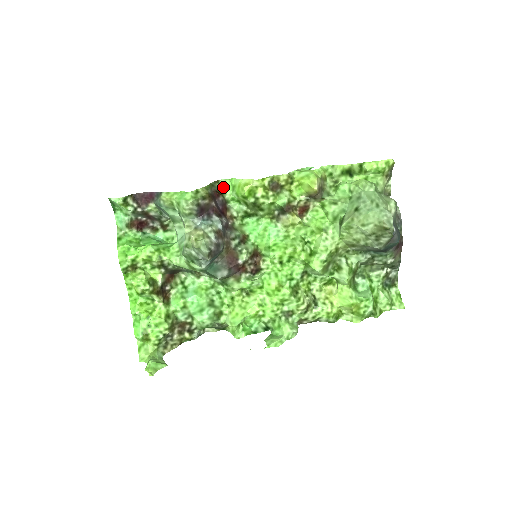
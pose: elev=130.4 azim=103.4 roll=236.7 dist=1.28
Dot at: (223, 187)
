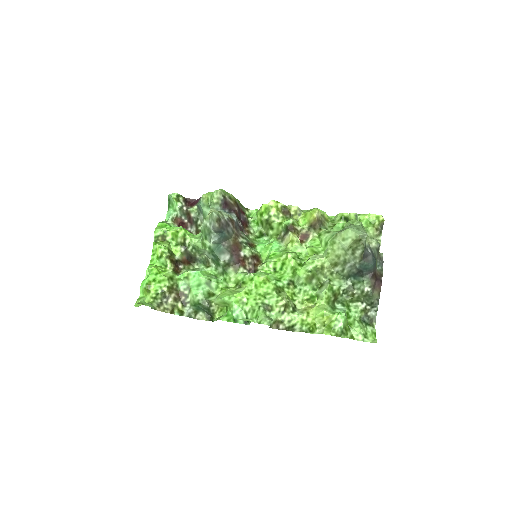
Dot at: (250, 216)
